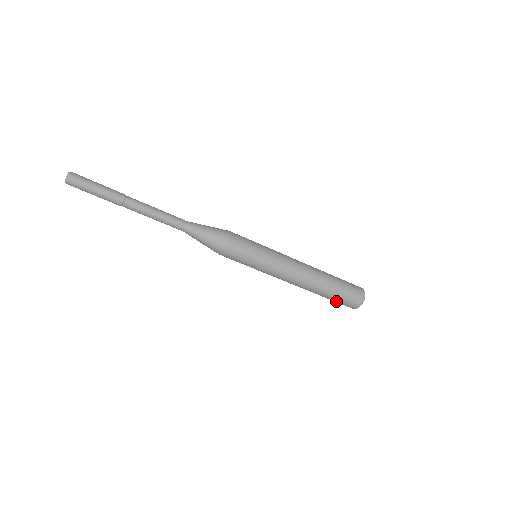
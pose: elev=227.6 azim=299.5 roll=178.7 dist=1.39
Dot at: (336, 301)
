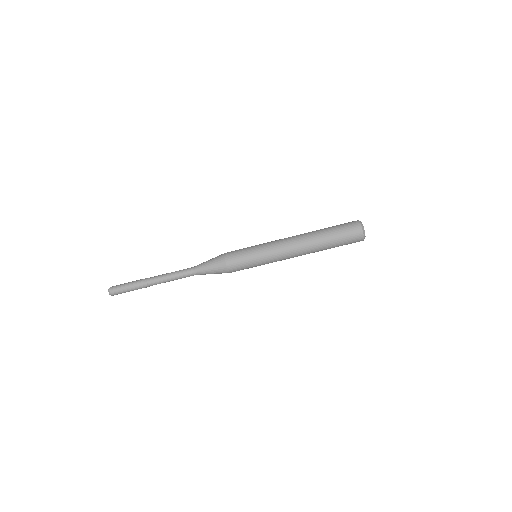
Dot at: occluded
